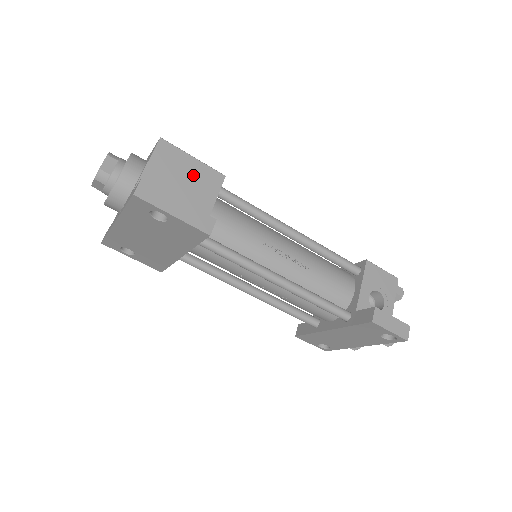
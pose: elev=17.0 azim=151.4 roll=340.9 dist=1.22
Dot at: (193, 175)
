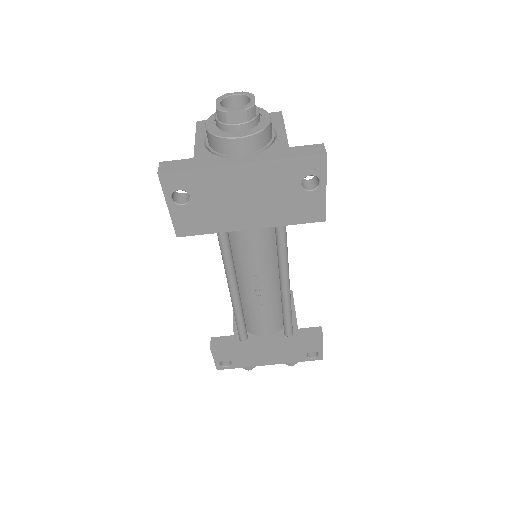
Dot at: occluded
